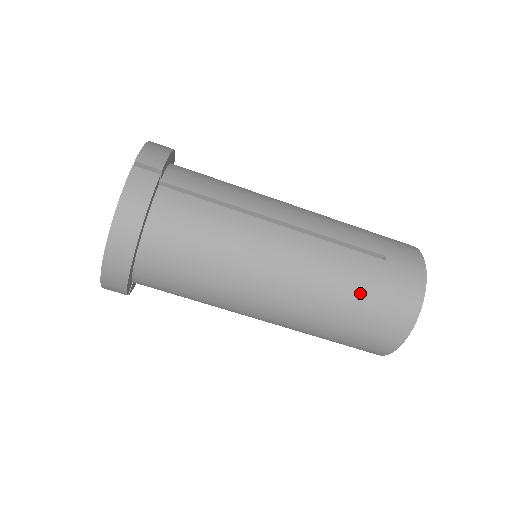
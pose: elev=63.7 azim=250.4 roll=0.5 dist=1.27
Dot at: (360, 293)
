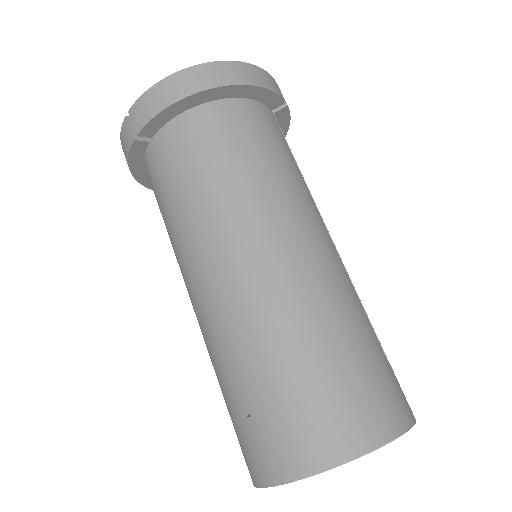
Dot at: (351, 343)
